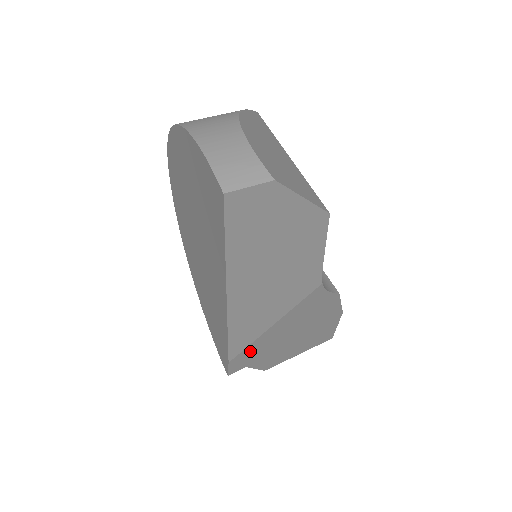
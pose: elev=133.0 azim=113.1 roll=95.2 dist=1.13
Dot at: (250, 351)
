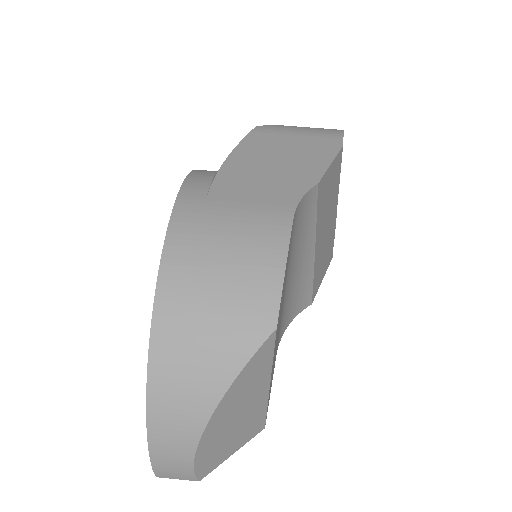
Dot at: occluded
